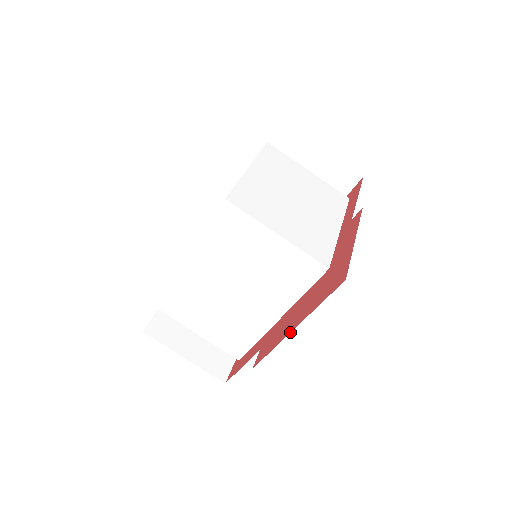
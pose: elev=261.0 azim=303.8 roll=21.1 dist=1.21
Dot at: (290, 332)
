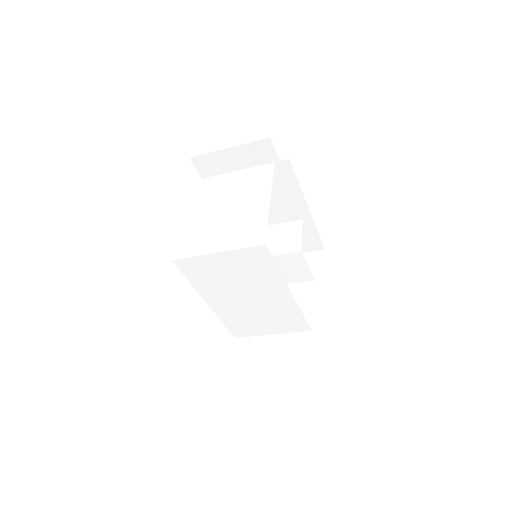
Dot at: occluded
